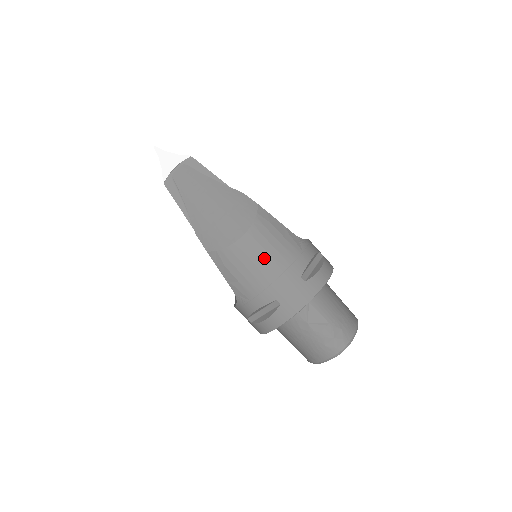
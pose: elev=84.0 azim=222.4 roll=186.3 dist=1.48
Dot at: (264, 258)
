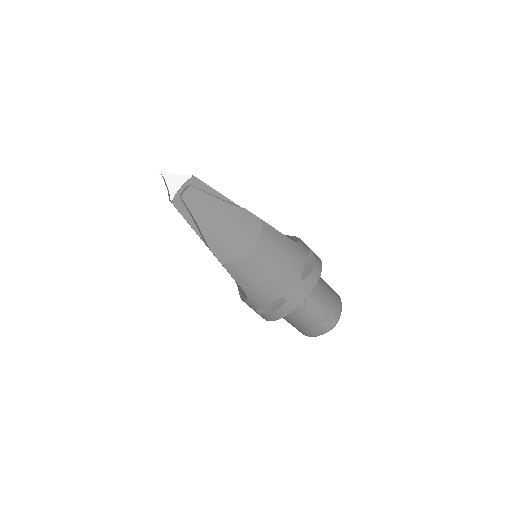
Dot at: (271, 266)
